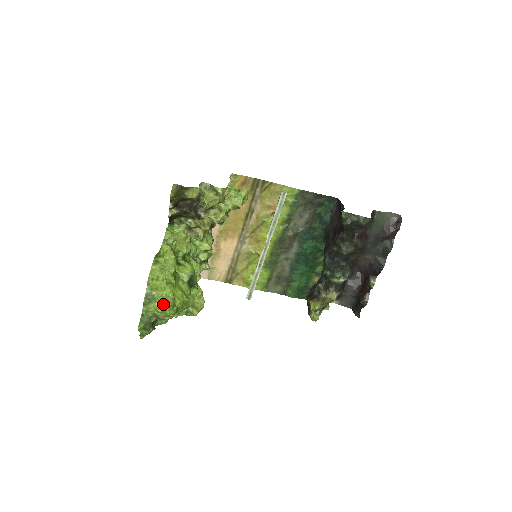
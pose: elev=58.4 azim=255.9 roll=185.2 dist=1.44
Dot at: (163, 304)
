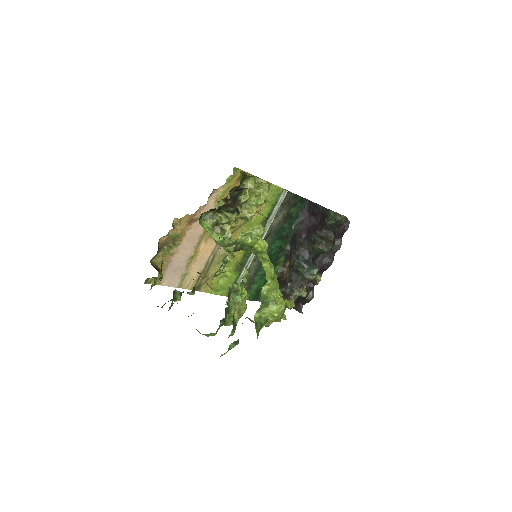
Dot at: (281, 306)
